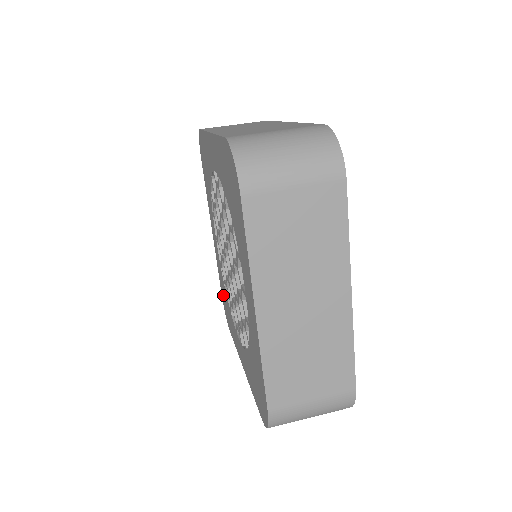
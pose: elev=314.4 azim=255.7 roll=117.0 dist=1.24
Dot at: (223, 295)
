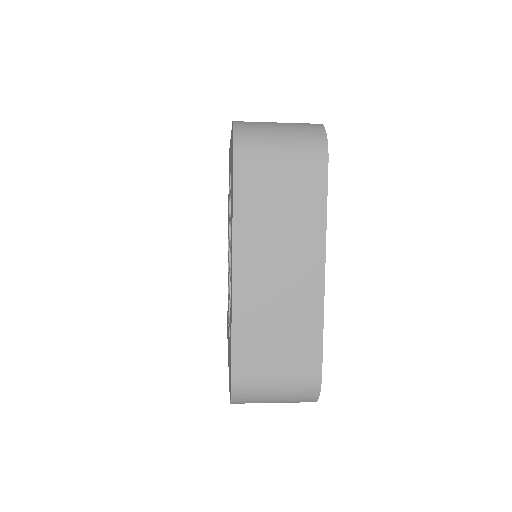
Dot at: occluded
